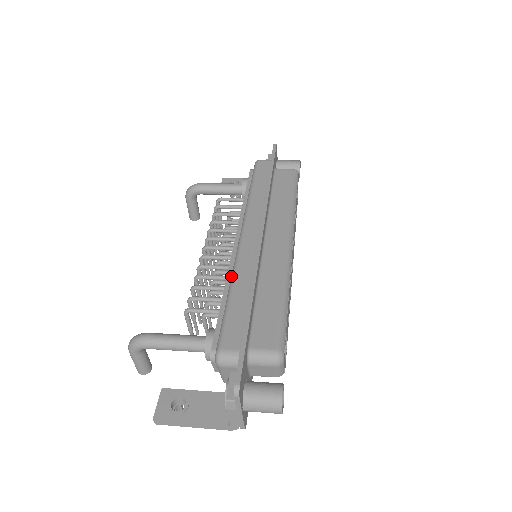
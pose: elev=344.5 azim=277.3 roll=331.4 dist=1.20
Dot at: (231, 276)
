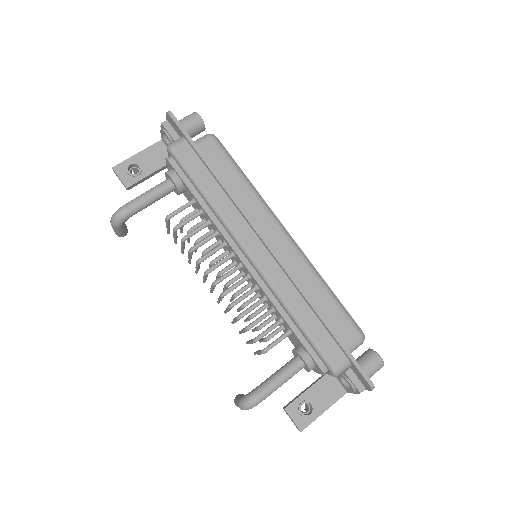
Dot at: (281, 303)
